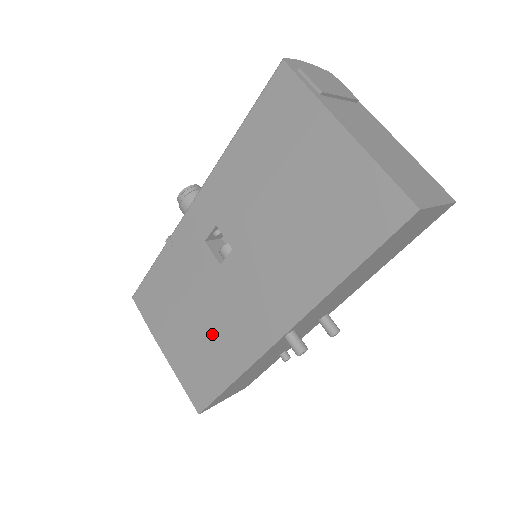
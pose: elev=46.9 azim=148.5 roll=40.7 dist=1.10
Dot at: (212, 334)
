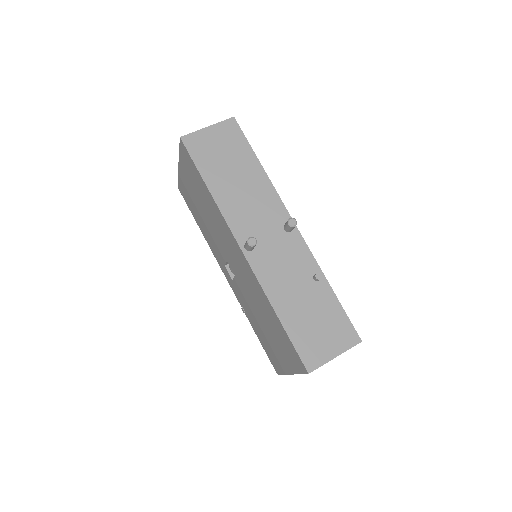
Dot at: (262, 312)
